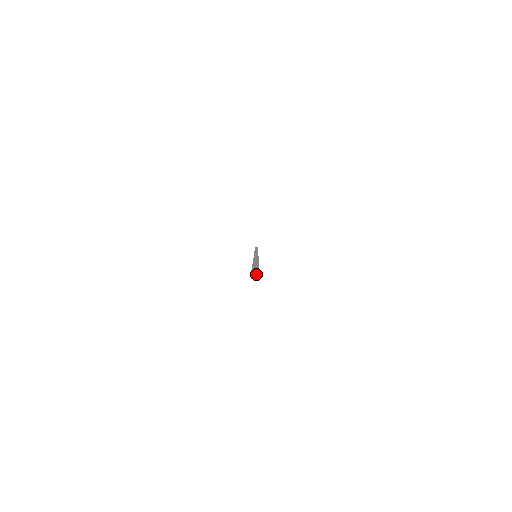
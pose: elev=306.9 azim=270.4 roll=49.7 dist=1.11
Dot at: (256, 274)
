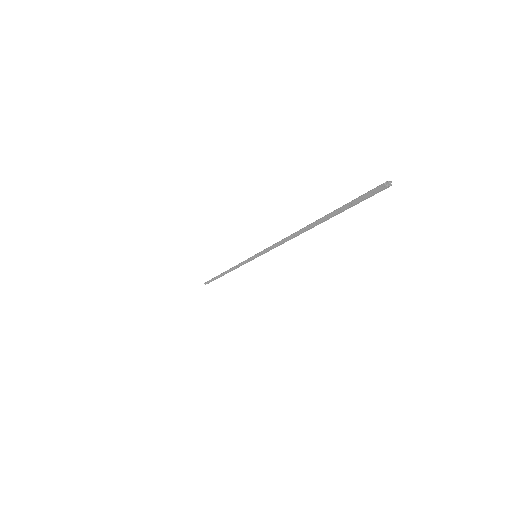
Dot at: (379, 186)
